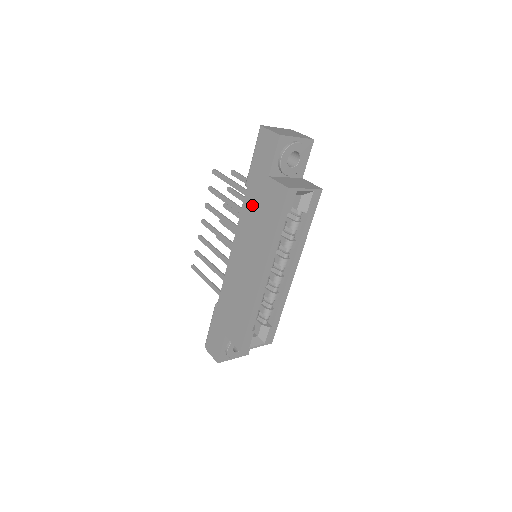
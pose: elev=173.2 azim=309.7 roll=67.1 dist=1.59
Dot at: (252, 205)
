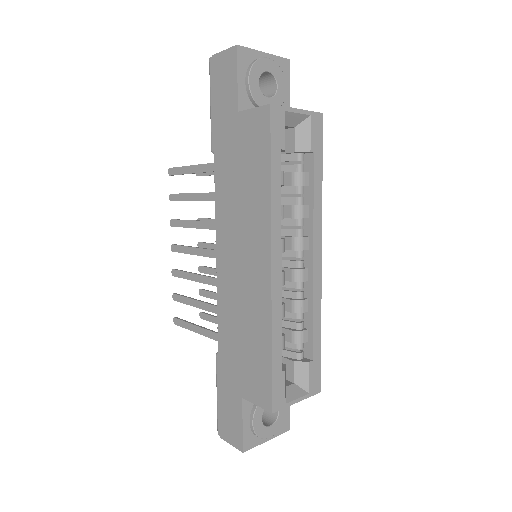
Dot at: (227, 169)
